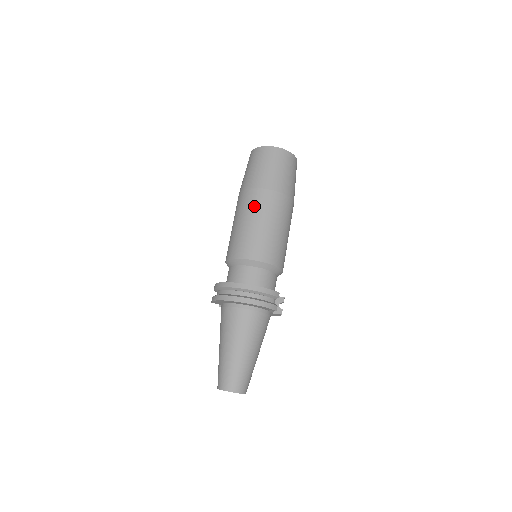
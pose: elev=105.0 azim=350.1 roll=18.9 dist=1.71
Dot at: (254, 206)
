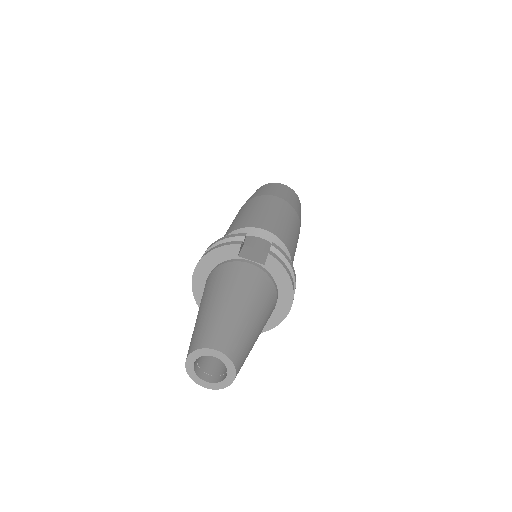
Dot at: occluded
